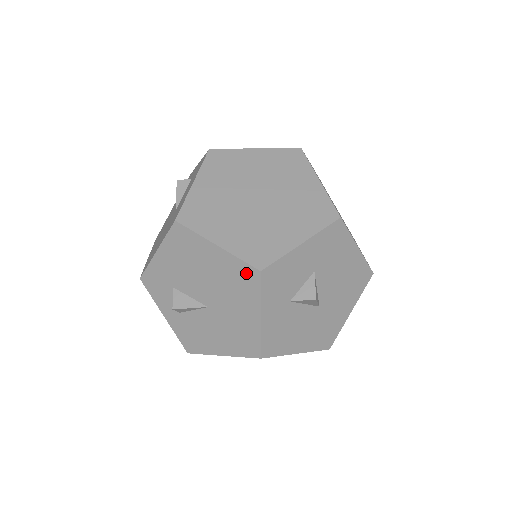
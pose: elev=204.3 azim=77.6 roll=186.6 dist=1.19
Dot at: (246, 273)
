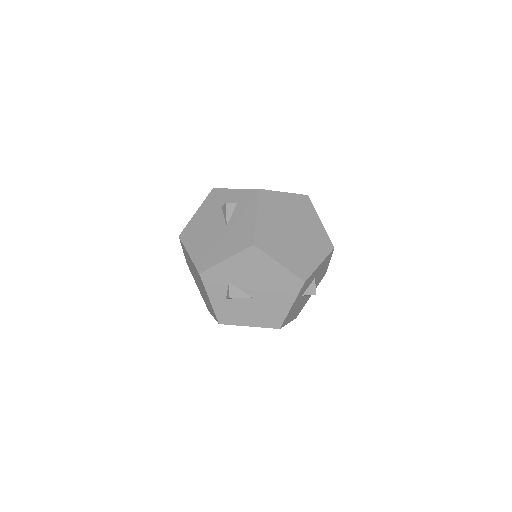
Dot at: (294, 282)
